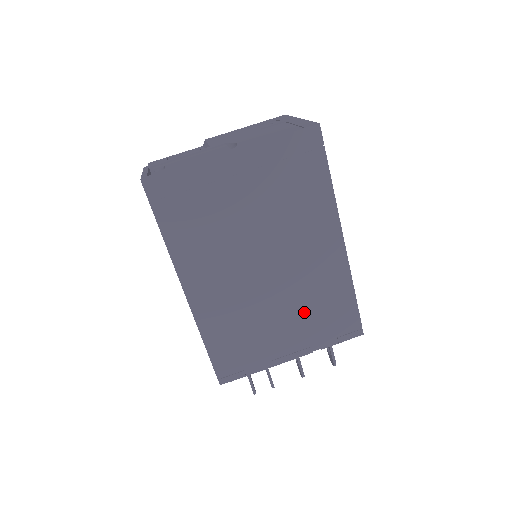
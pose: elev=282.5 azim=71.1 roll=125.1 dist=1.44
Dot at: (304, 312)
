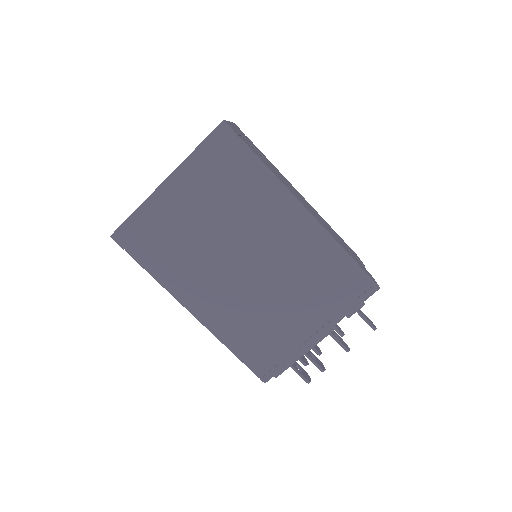
Dot at: (306, 289)
